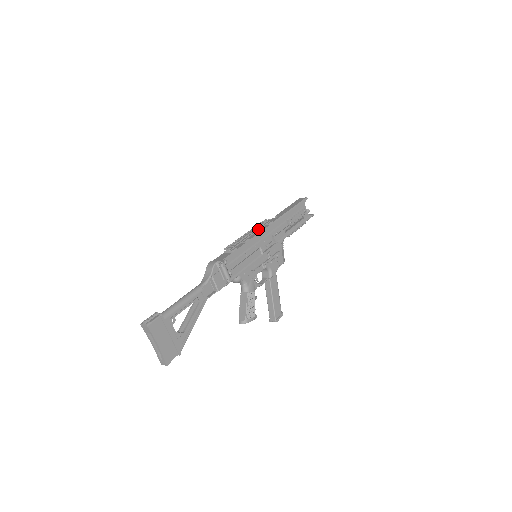
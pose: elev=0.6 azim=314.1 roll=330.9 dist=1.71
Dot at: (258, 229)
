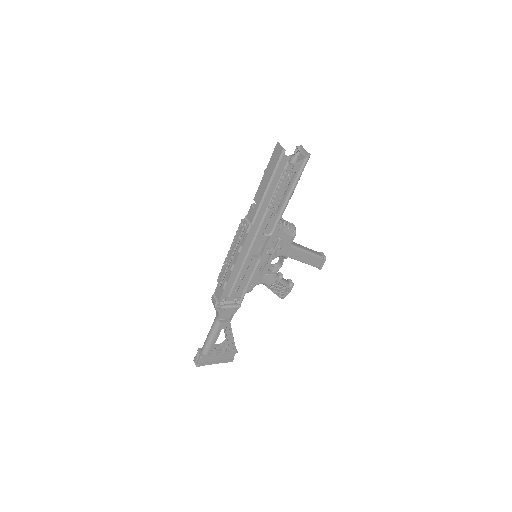
Dot at: (238, 245)
